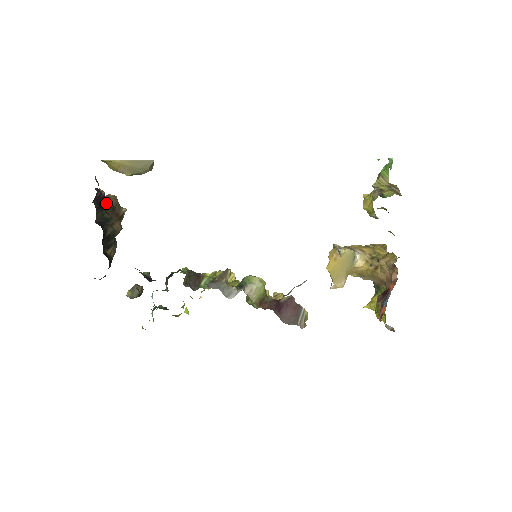
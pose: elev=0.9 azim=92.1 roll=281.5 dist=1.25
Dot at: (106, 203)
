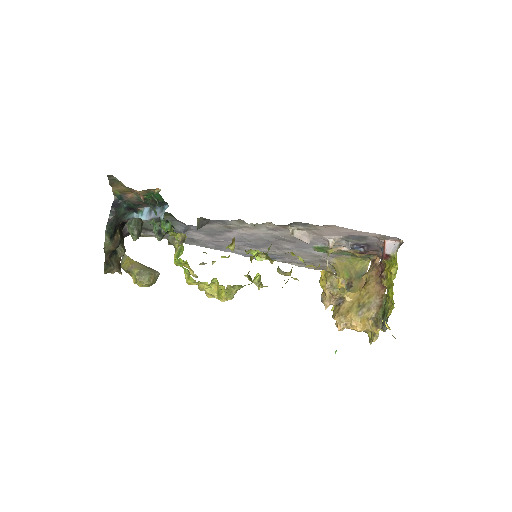
Dot at: occluded
